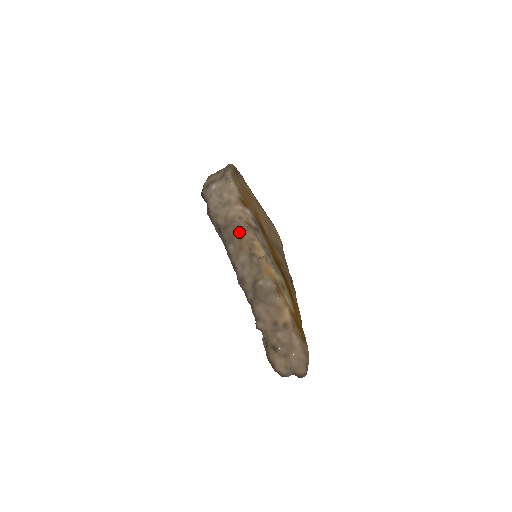
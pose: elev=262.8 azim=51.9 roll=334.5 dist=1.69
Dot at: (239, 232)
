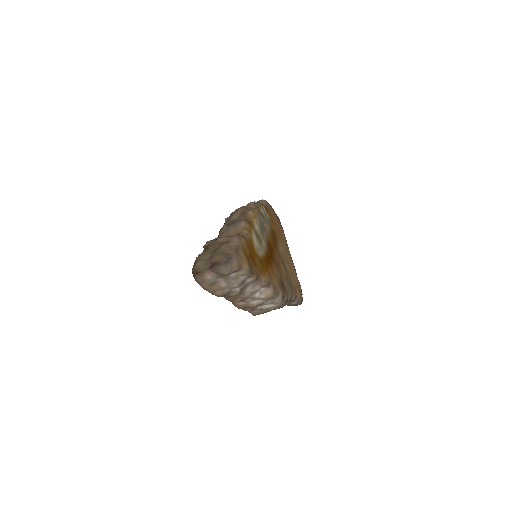
Dot at: occluded
